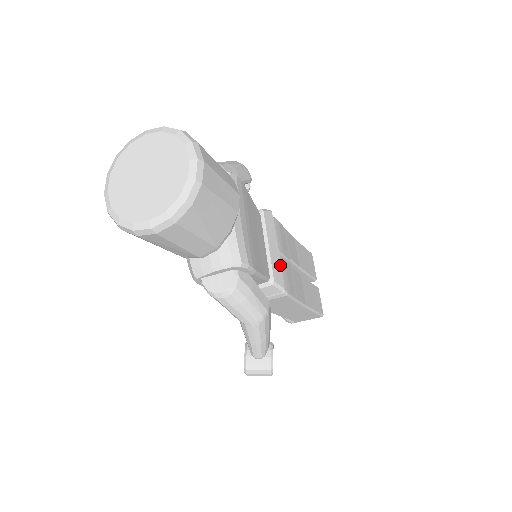
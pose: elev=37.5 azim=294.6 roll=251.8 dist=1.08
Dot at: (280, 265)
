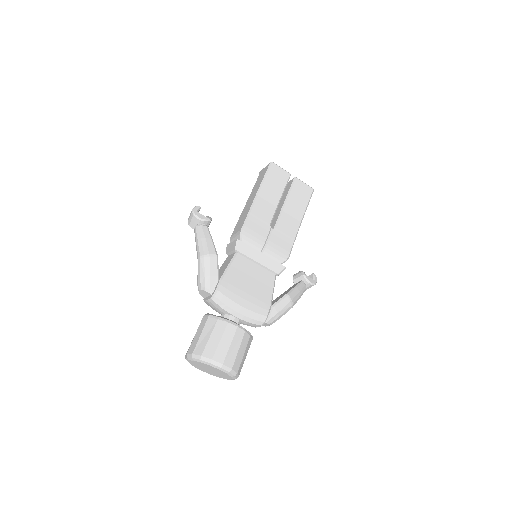
Dot at: (272, 259)
